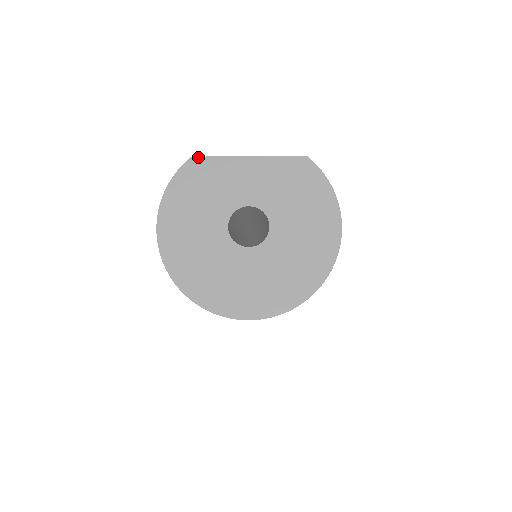
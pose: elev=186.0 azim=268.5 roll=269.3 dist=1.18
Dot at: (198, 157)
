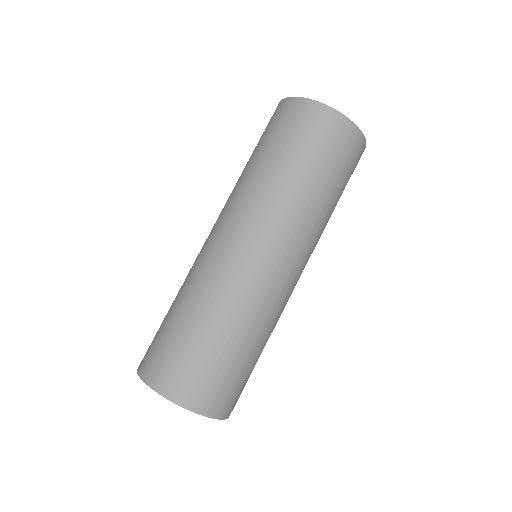
Dot at: occluded
